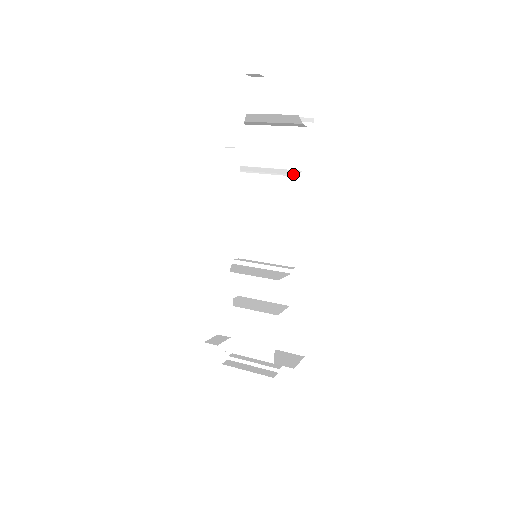
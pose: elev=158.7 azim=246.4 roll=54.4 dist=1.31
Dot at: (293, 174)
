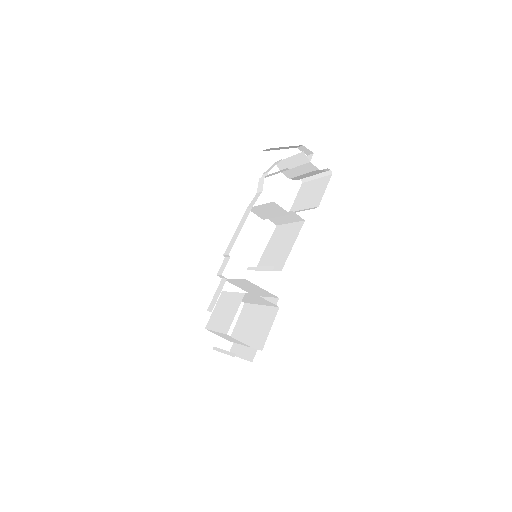
Dot at: occluded
